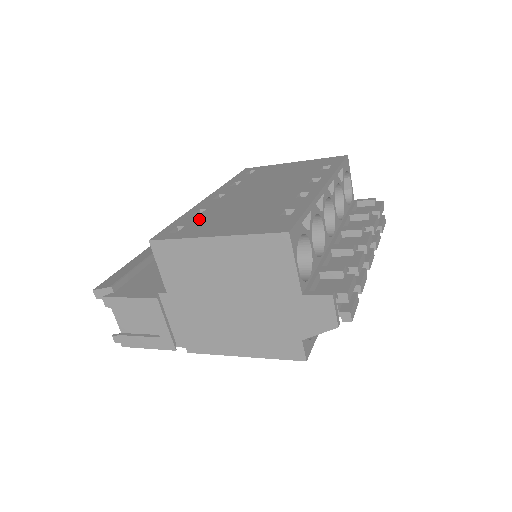
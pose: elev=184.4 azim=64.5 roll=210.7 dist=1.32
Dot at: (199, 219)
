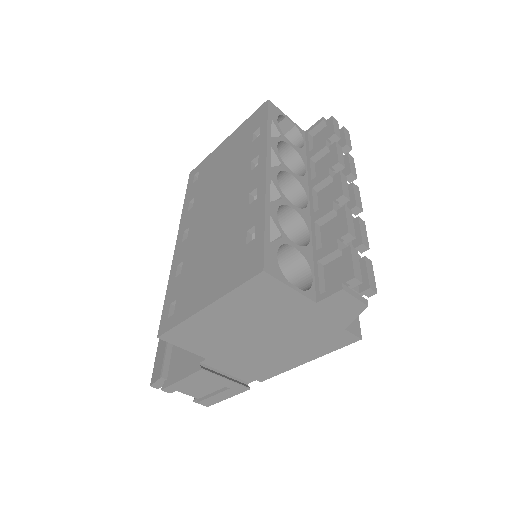
Dot at: (183, 283)
